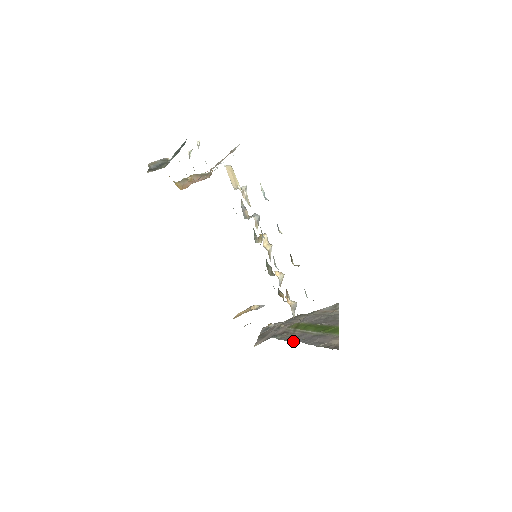
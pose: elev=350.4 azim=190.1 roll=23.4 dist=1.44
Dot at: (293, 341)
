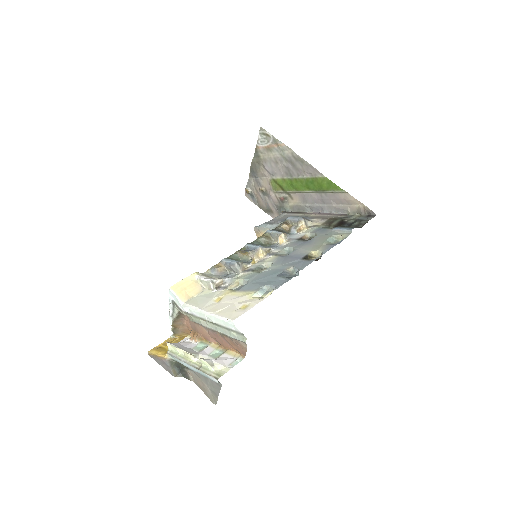
Dot at: (311, 211)
